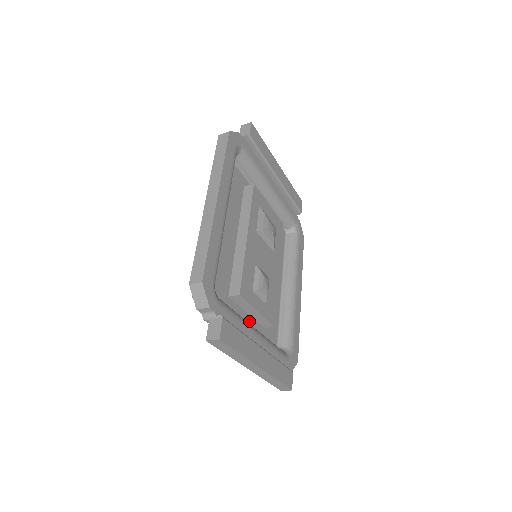
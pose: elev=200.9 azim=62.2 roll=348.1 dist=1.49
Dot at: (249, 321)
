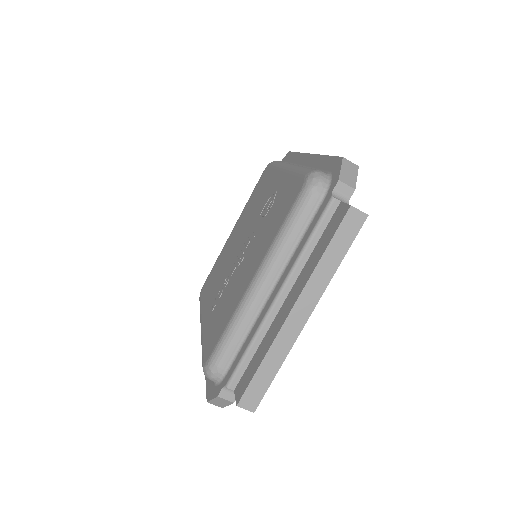
Dot at: occluded
